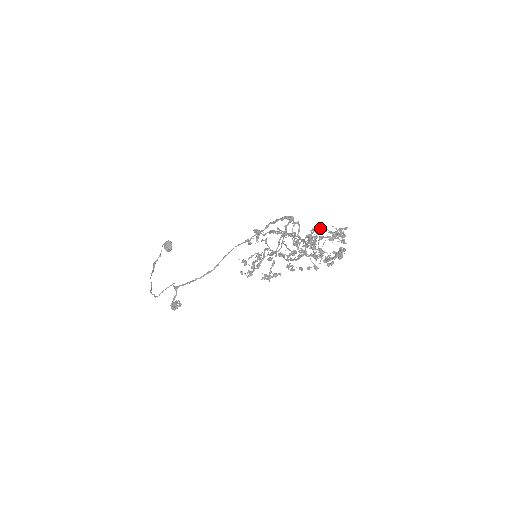
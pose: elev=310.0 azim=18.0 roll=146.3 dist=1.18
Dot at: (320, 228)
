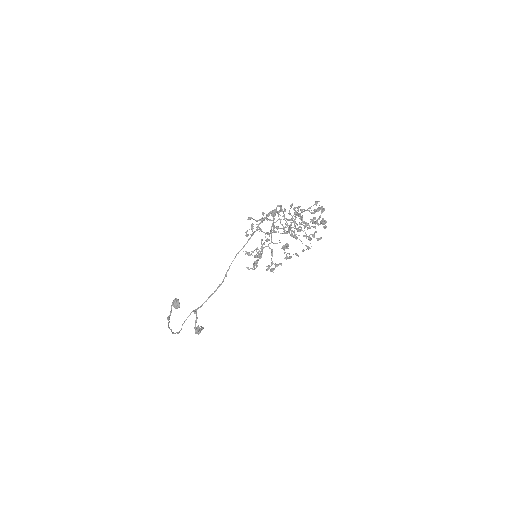
Dot at: occluded
